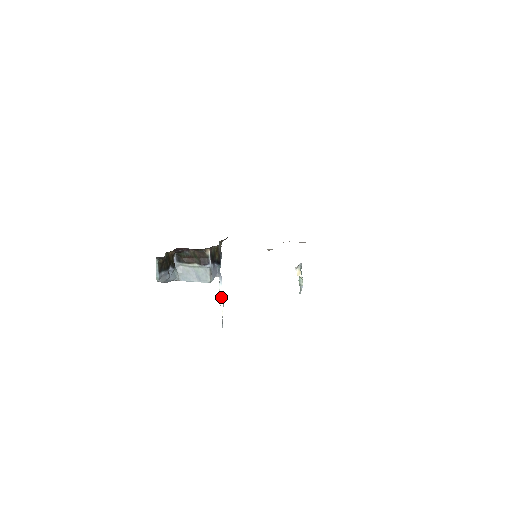
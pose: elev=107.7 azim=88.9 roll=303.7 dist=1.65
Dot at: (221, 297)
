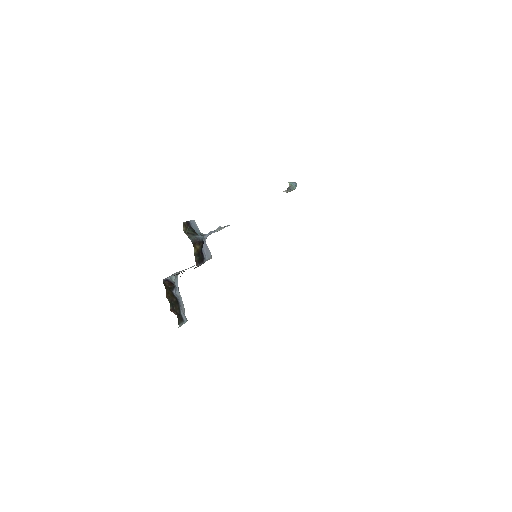
Dot at: occluded
